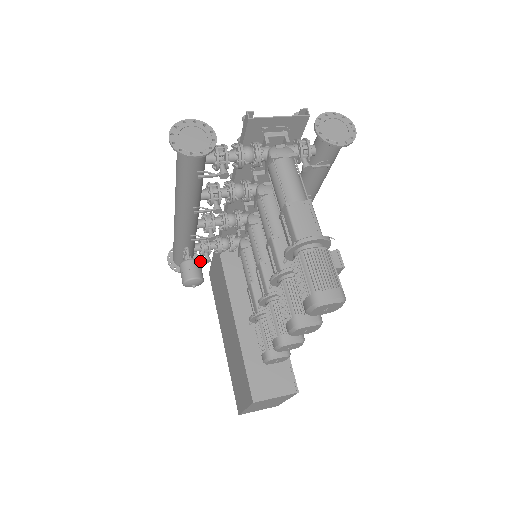
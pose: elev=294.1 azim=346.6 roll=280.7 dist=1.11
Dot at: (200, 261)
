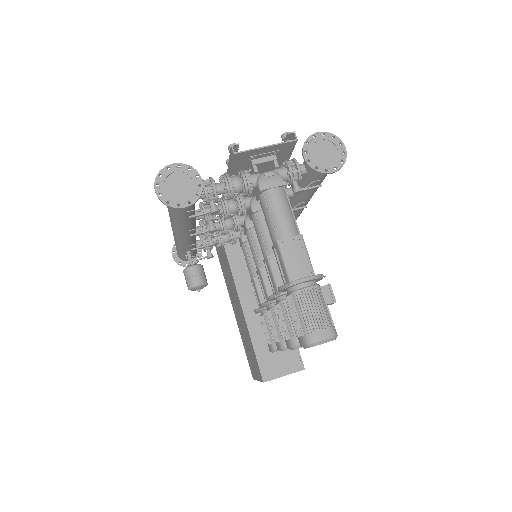
Dot at: (203, 258)
